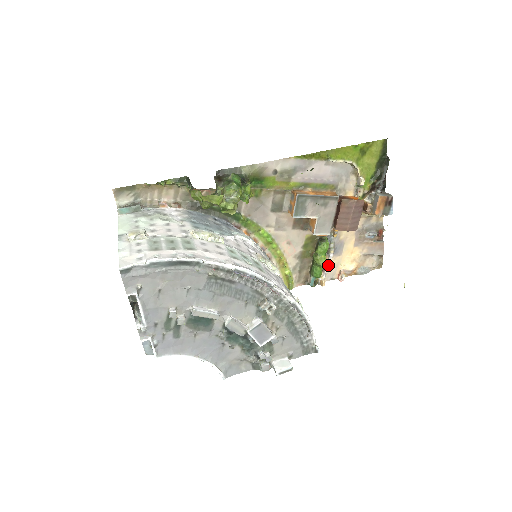
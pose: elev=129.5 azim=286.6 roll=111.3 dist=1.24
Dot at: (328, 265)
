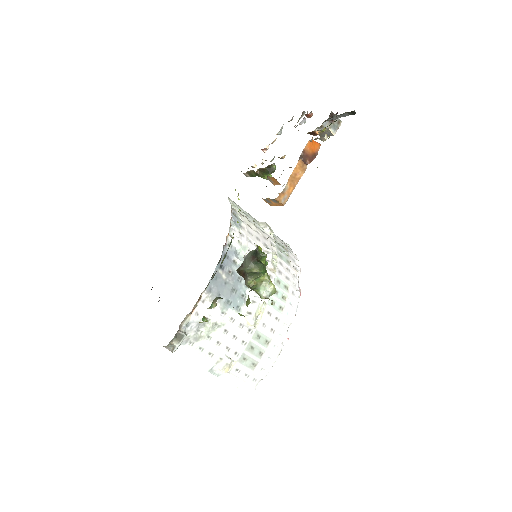
Dot at: (263, 161)
